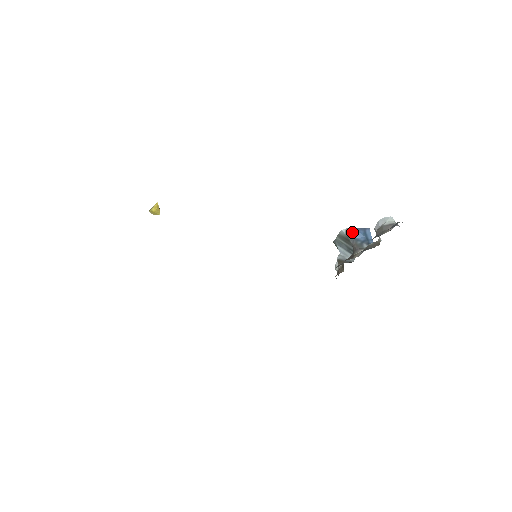
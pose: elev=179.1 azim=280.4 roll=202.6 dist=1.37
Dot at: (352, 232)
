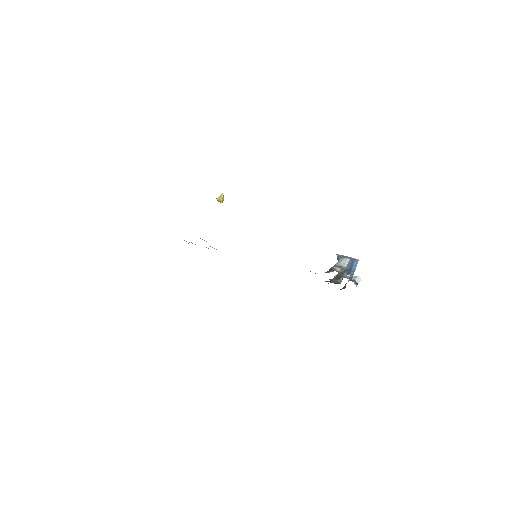
Dot at: occluded
